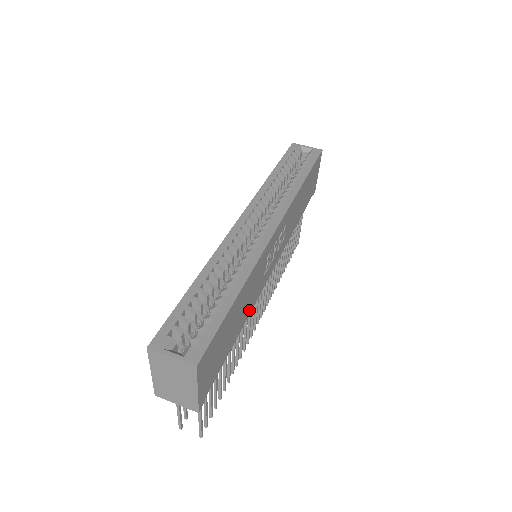
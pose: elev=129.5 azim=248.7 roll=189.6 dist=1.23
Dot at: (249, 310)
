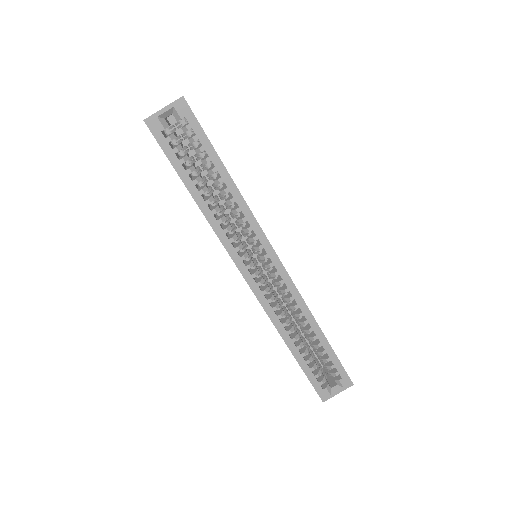
Dot at: occluded
